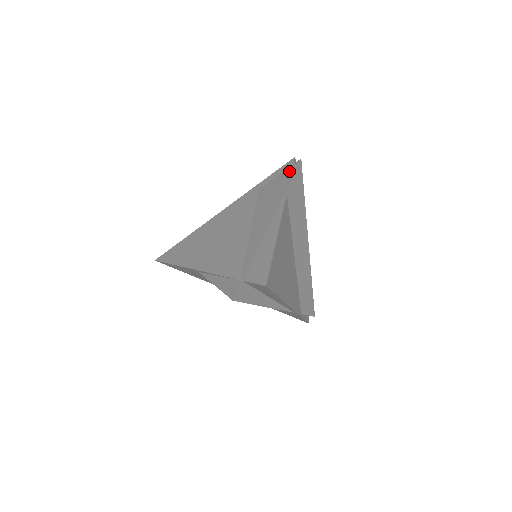
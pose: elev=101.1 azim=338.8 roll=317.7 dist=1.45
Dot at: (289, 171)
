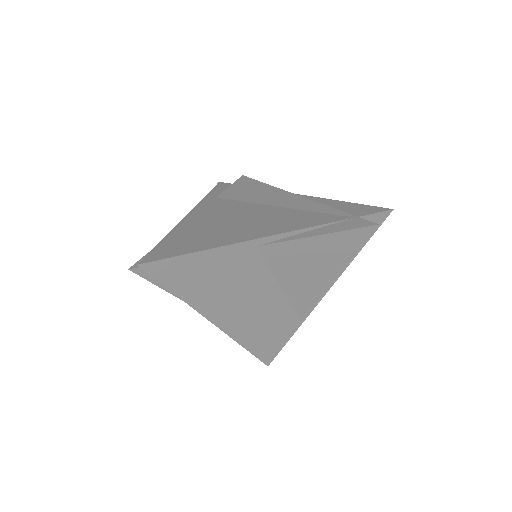
Dot at: (244, 181)
